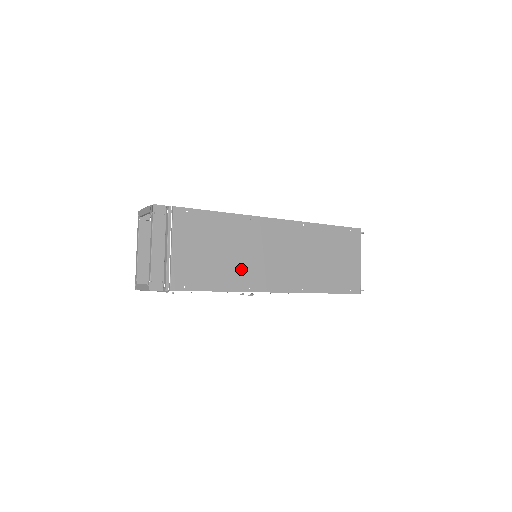
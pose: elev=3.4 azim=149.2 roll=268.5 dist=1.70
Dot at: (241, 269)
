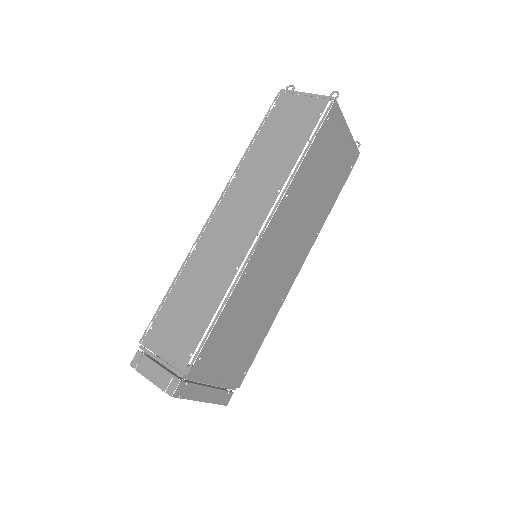
Dot at: (268, 304)
